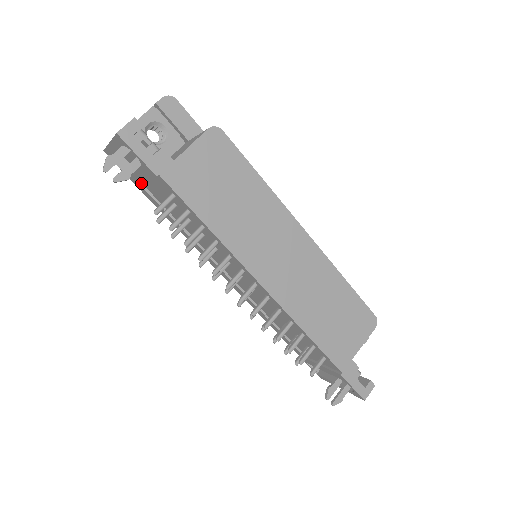
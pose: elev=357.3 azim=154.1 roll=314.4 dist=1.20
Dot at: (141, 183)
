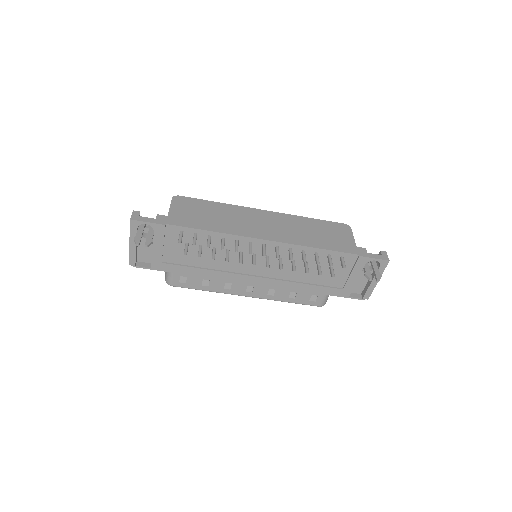
Dot at: (161, 258)
